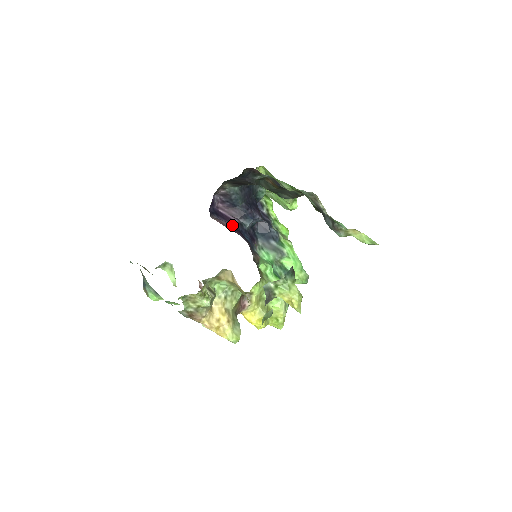
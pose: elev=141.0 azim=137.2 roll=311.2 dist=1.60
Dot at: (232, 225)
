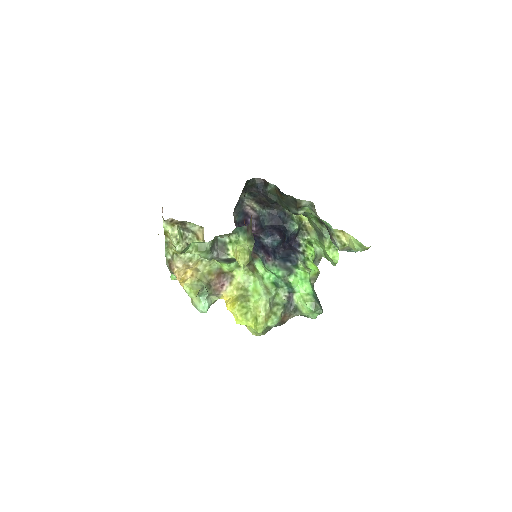
Dot at: occluded
